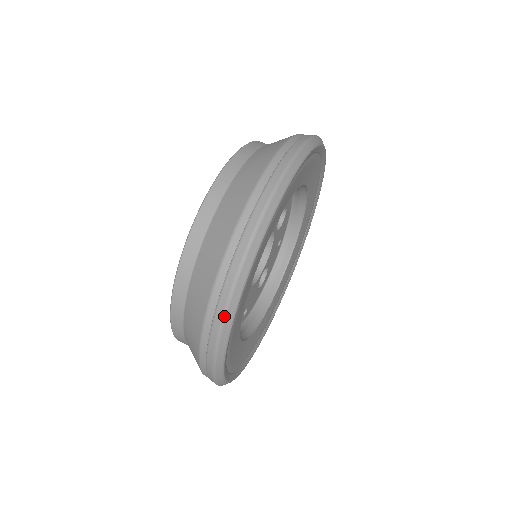
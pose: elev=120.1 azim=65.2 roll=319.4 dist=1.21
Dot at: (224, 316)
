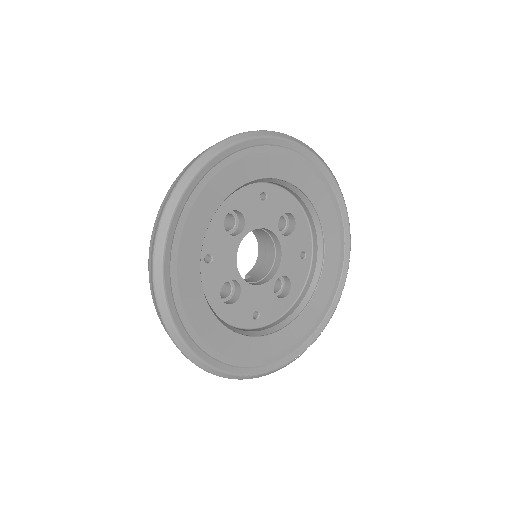
Dot at: (153, 266)
